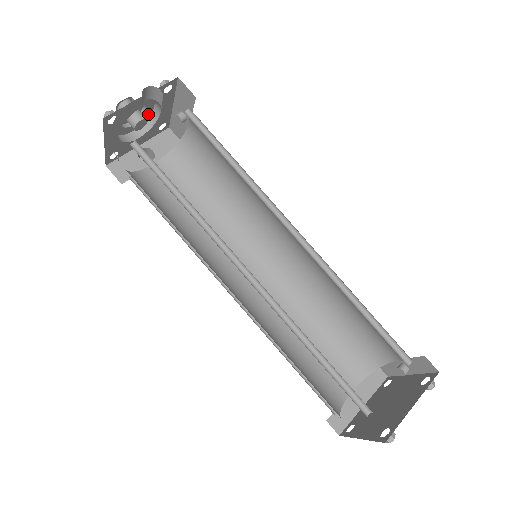
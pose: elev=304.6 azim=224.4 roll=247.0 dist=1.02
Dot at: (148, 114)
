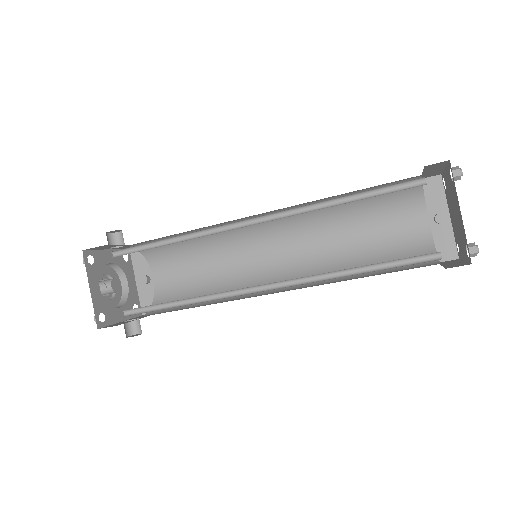
Dot at: (119, 295)
